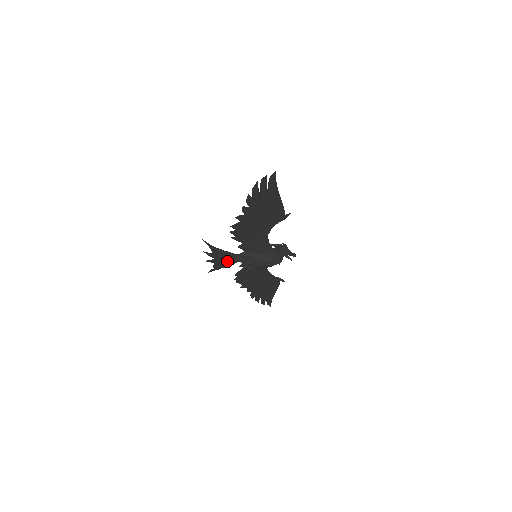
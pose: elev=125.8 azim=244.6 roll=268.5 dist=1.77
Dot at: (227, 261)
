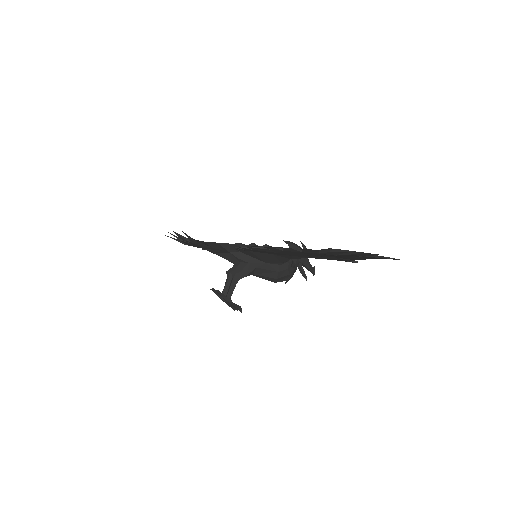
Dot at: occluded
